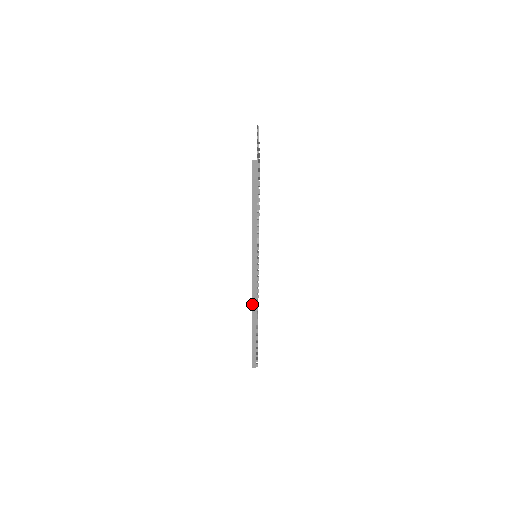
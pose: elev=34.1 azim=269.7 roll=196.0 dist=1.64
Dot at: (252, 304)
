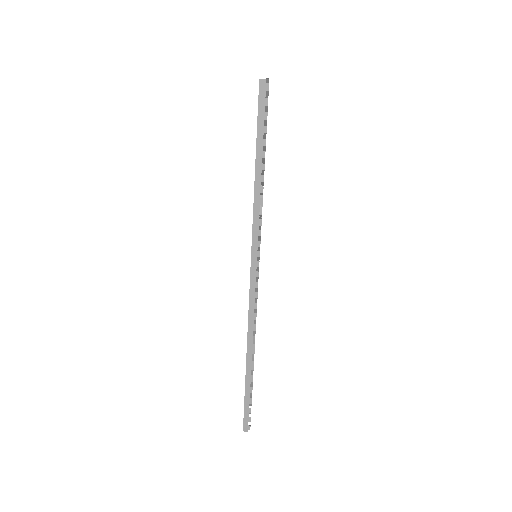
Dot at: occluded
